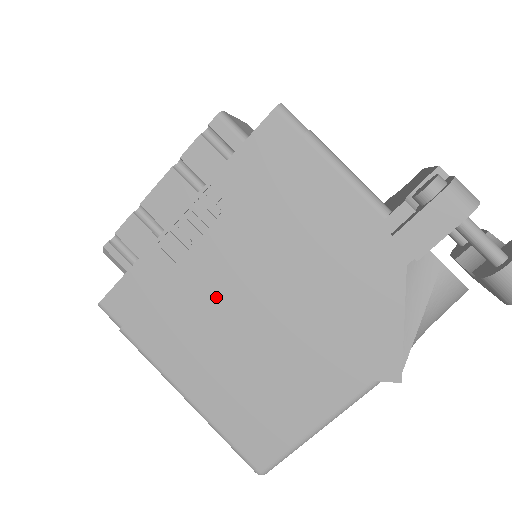
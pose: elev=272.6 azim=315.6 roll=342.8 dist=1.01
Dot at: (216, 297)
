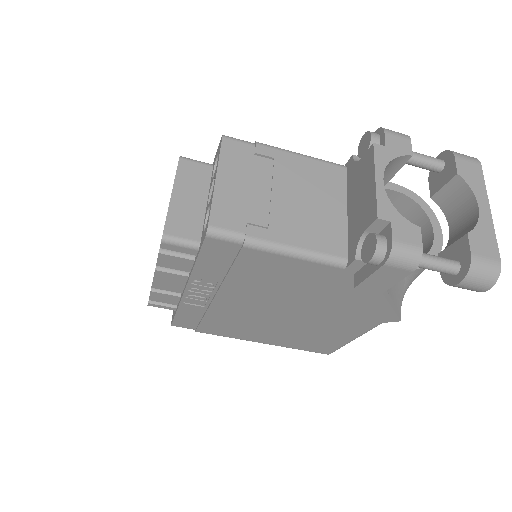
Dot at: (245, 315)
